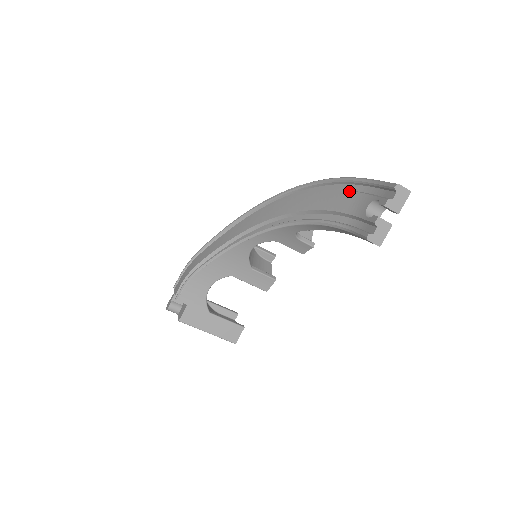
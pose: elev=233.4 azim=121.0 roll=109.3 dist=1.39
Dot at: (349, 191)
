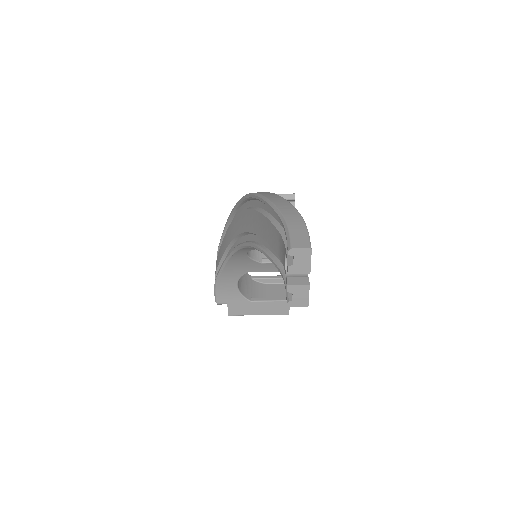
Dot at: (273, 226)
